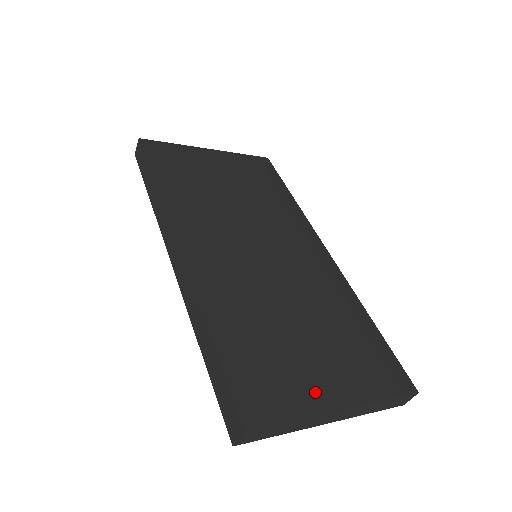
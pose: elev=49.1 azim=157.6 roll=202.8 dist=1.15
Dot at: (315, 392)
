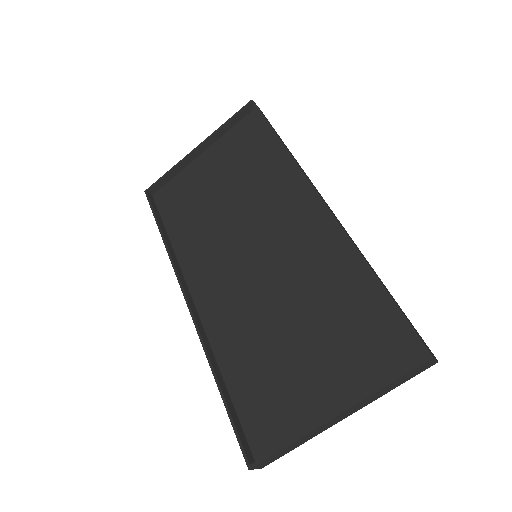
Dot at: (318, 397)
